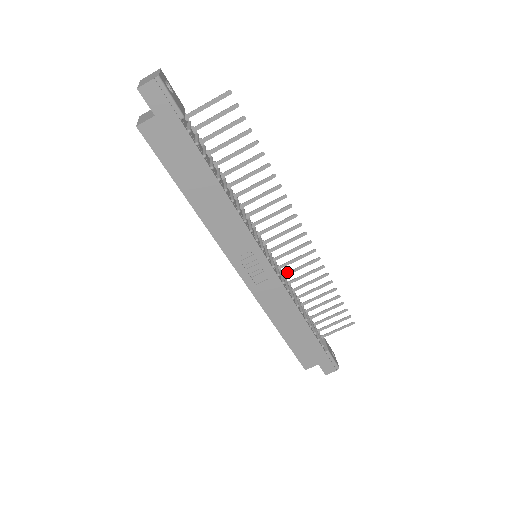
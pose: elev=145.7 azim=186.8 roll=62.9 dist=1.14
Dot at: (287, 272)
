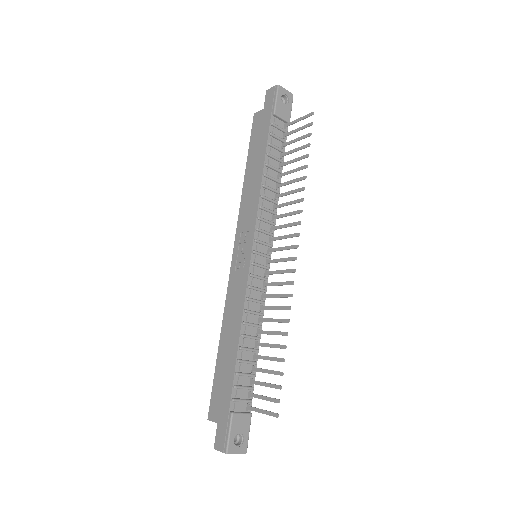
Dot at: (266, 294)
